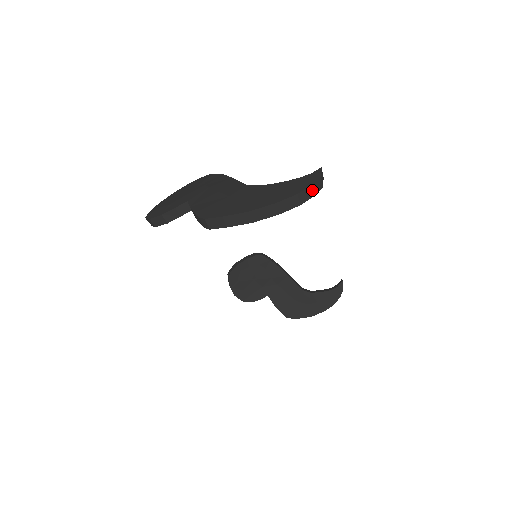
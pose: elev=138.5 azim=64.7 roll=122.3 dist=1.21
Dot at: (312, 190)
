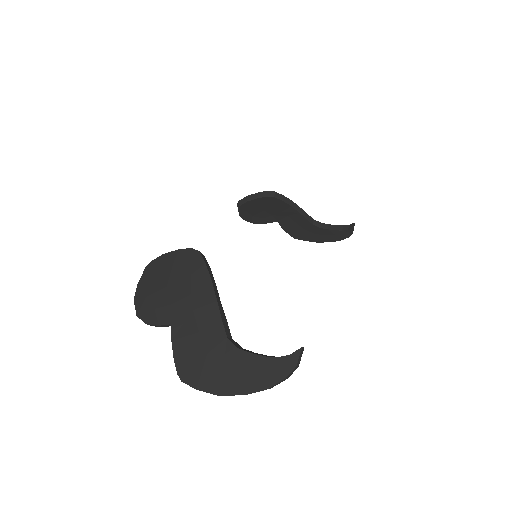
Dot at: (284, 379)
